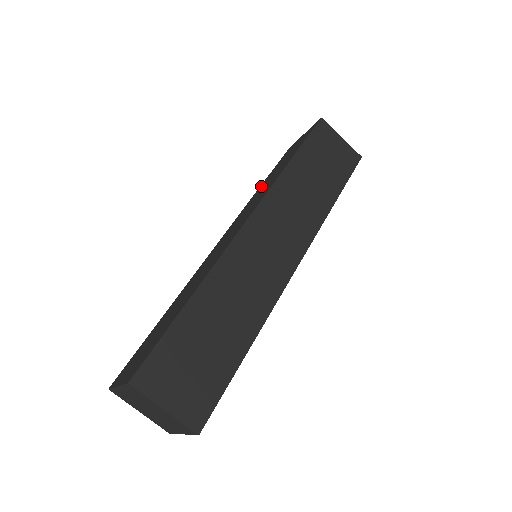
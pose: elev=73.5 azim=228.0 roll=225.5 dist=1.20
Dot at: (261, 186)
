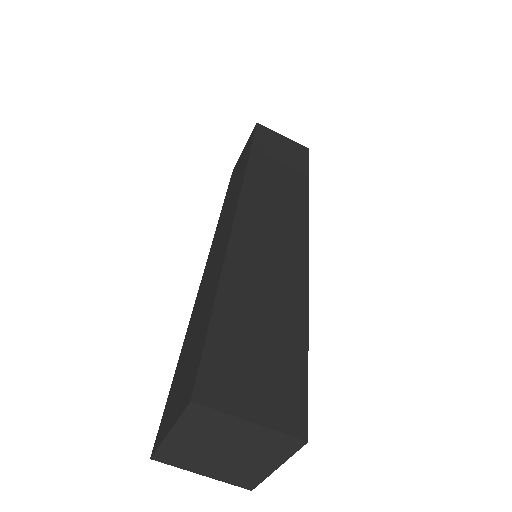
Dot at: (224, 203)
